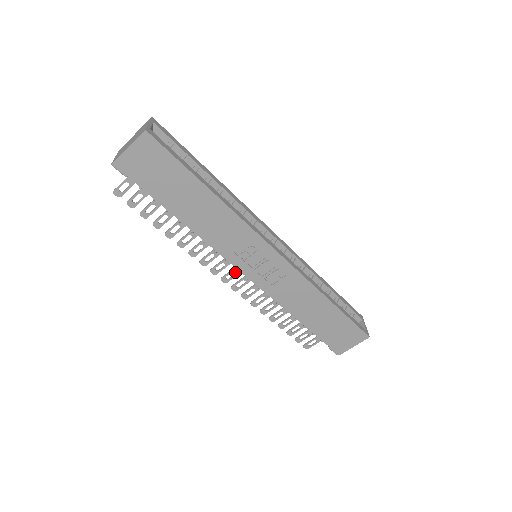
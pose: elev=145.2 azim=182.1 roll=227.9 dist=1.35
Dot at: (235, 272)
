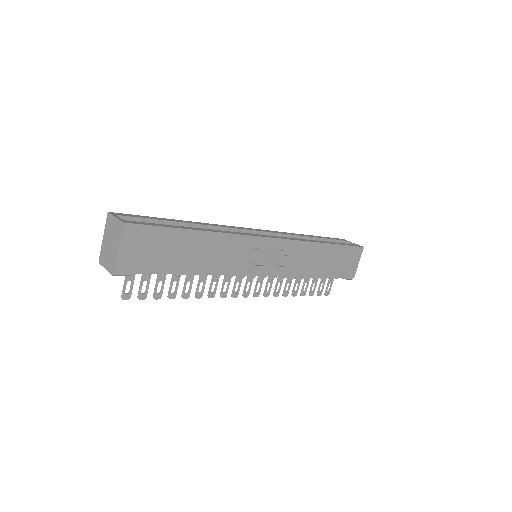
Dot at: occluded
